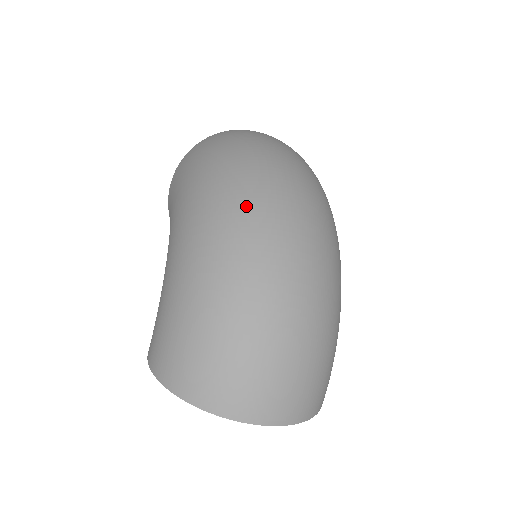
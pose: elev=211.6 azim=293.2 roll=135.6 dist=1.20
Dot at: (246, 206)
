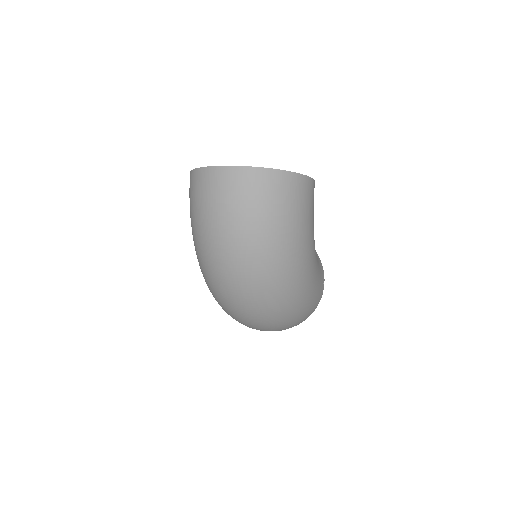
Dot at: (215, 290)
